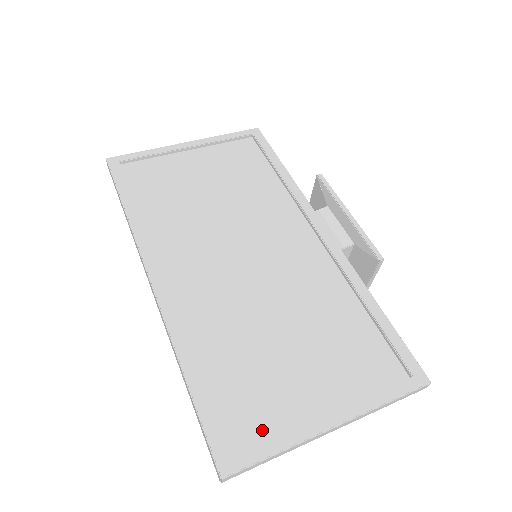
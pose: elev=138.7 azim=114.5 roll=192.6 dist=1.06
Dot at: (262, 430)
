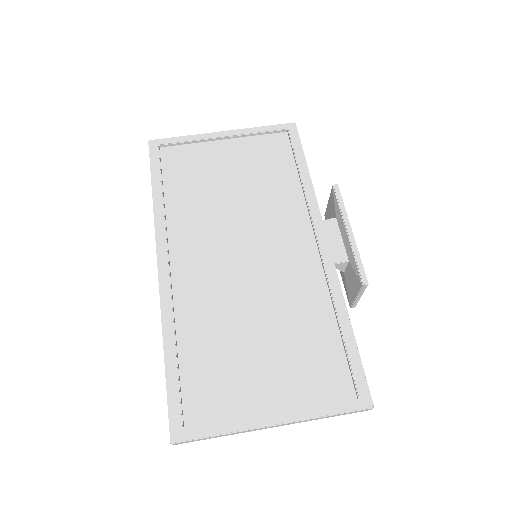
Dot at: (214, 413)
